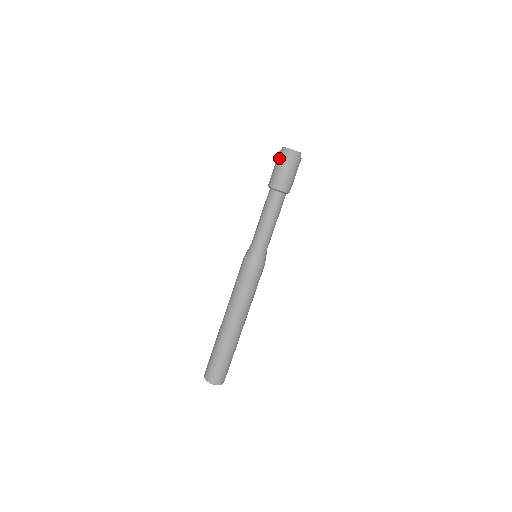
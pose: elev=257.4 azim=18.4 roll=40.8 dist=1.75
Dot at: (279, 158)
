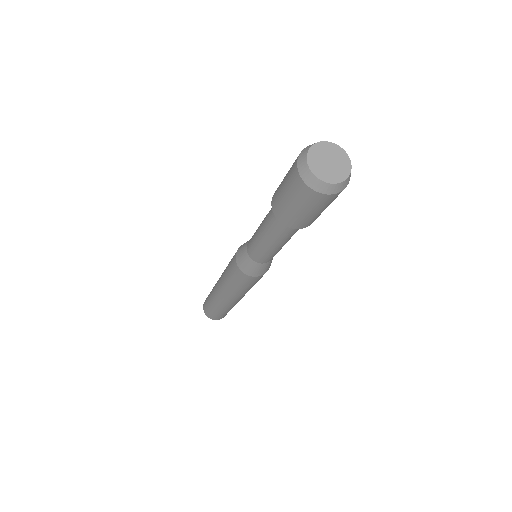
Dot at: (309, 200)
